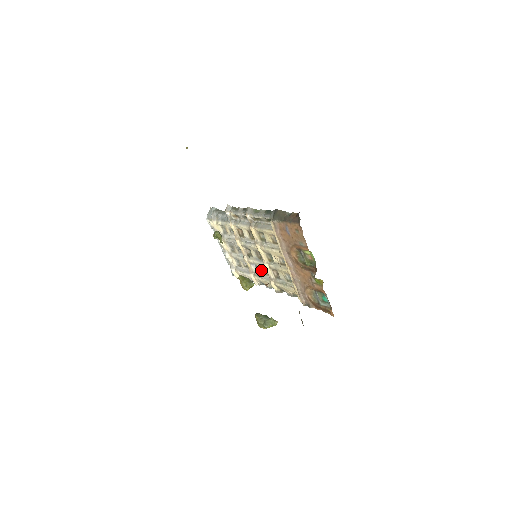
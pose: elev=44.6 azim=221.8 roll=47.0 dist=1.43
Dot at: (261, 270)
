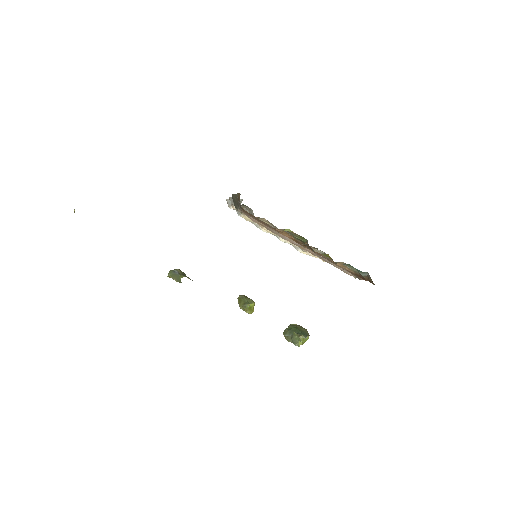
Dot at: occluded
